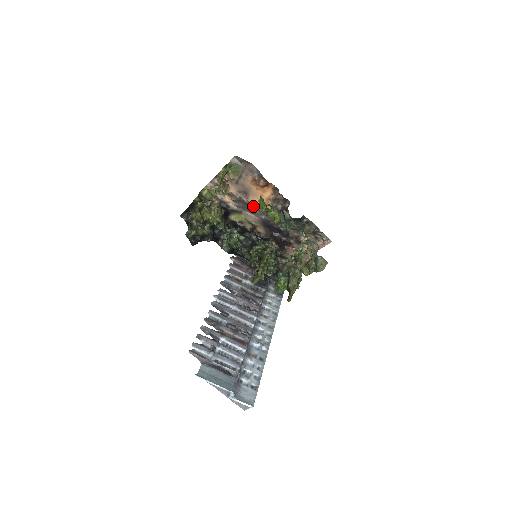
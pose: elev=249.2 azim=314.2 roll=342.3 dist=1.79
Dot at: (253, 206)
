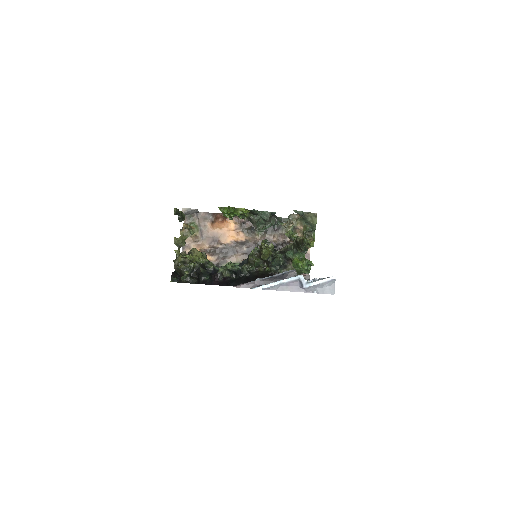
Dot at: (230, 246)
